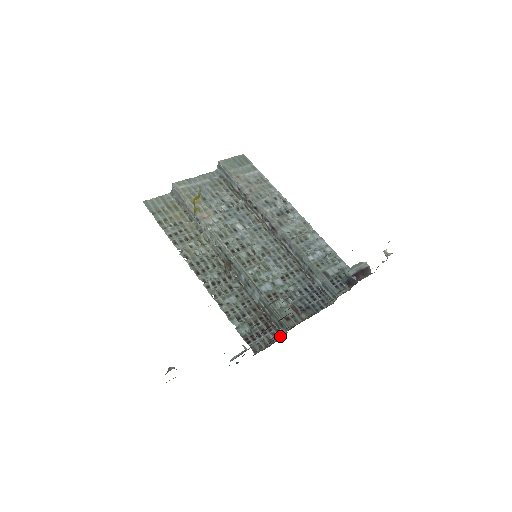
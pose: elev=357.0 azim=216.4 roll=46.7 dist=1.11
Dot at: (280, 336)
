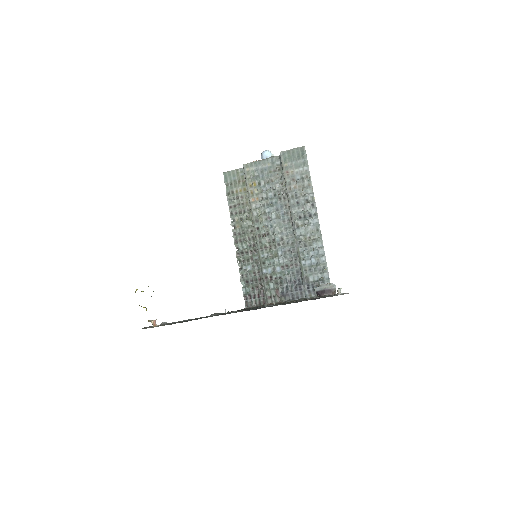
Dot at: occluded
